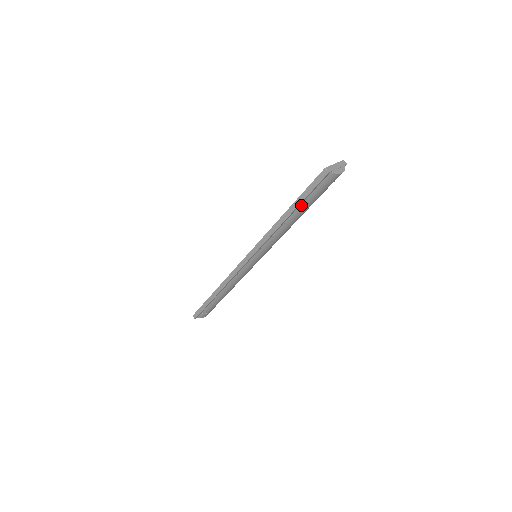
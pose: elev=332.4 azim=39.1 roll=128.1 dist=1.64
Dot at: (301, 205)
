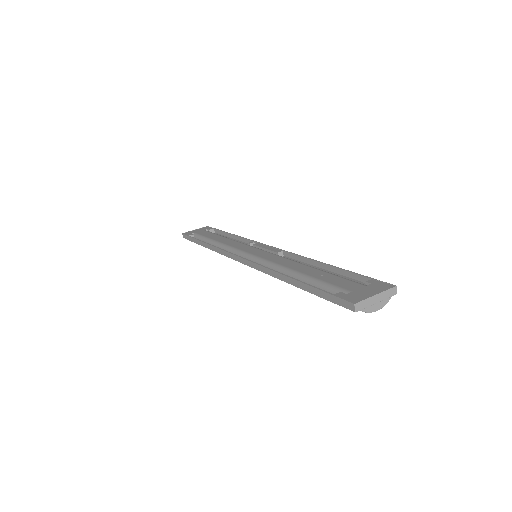
Dot at: occluded
